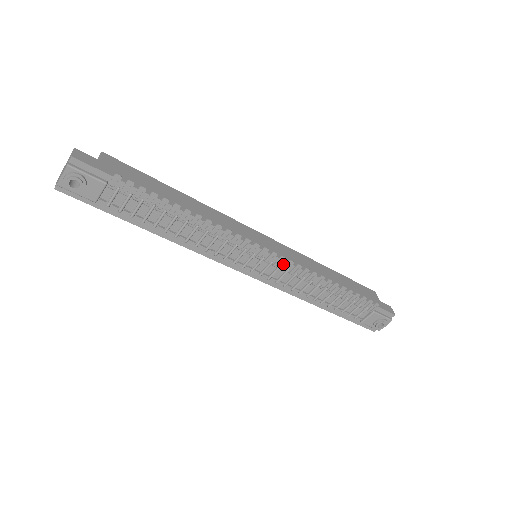
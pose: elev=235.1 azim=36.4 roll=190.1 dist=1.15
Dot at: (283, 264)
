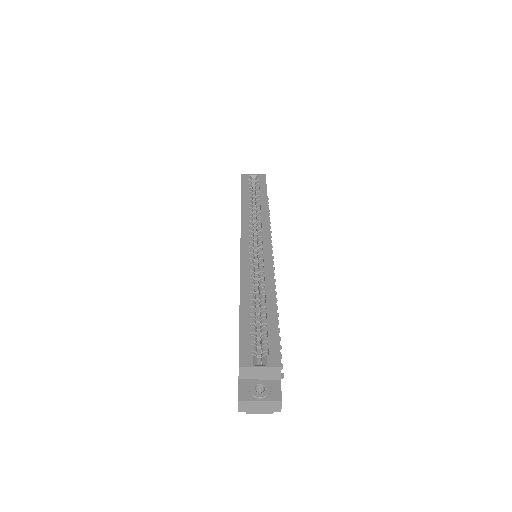
Dot at: occluded
